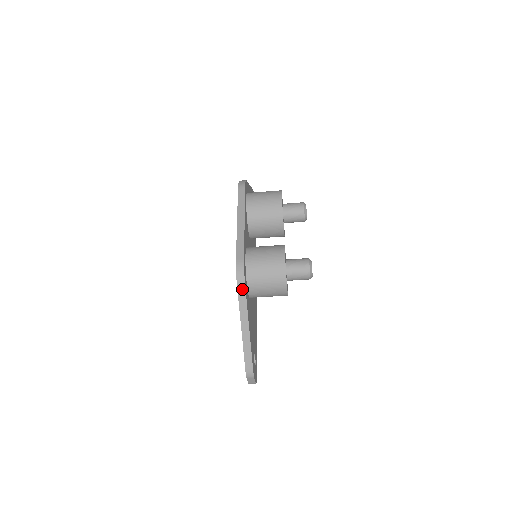
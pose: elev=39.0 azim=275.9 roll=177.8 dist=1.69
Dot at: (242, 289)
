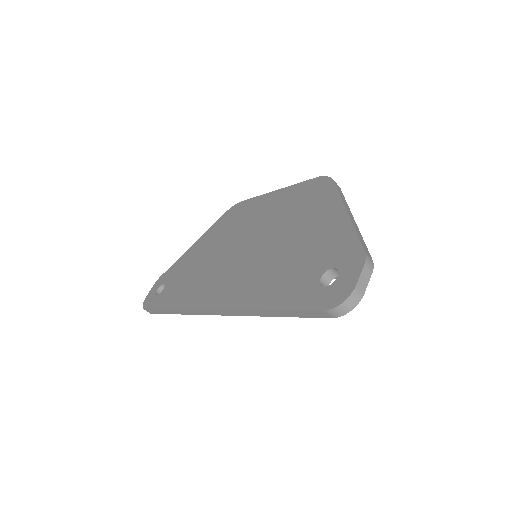
Dot at: (338, 187)
